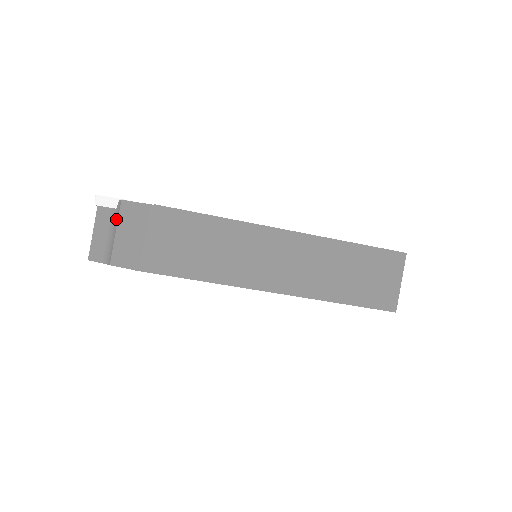
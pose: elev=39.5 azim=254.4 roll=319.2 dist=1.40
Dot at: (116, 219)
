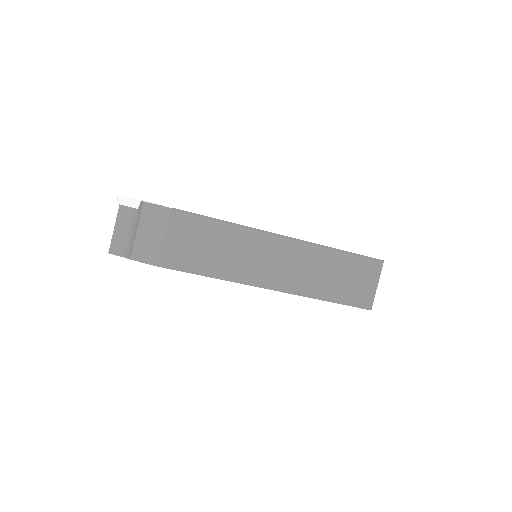
Dot at: (137, 218)
